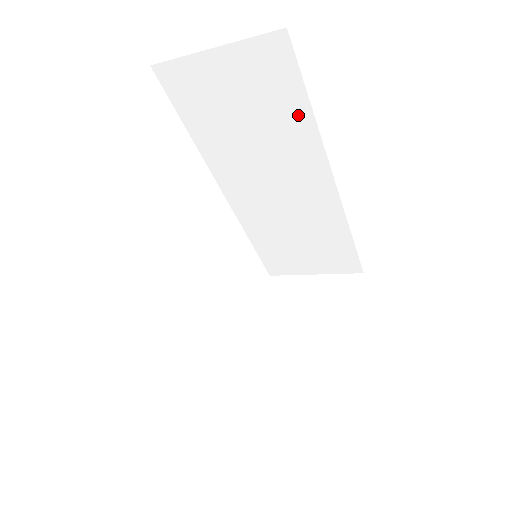
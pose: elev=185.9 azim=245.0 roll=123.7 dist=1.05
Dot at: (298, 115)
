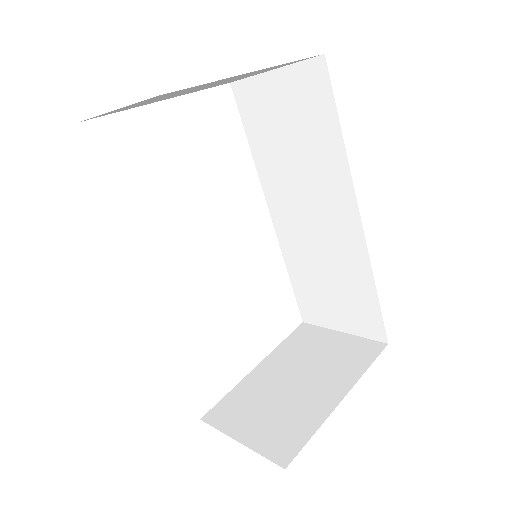
Dot at: (331, 140)
